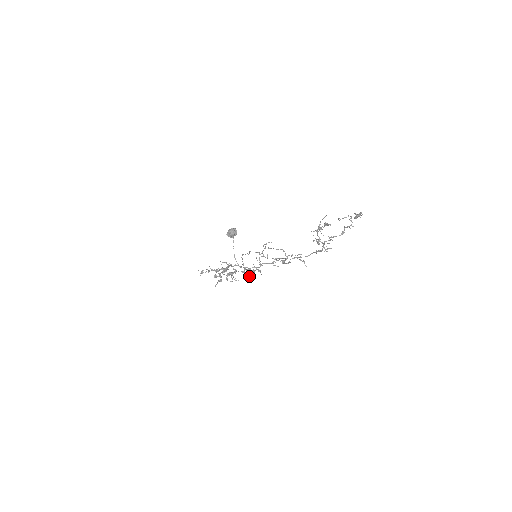
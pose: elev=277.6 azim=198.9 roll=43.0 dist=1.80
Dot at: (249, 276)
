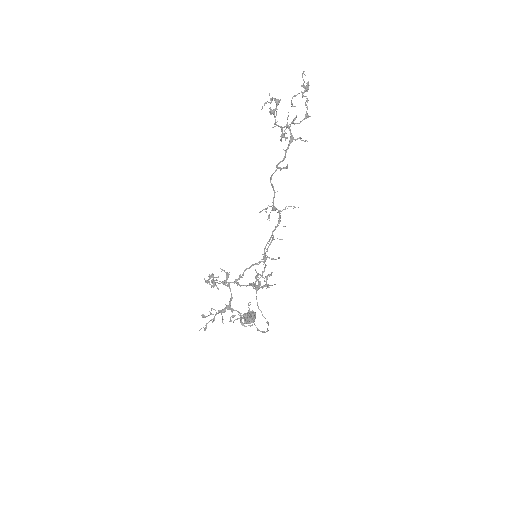
Dot at: (256, 278)
